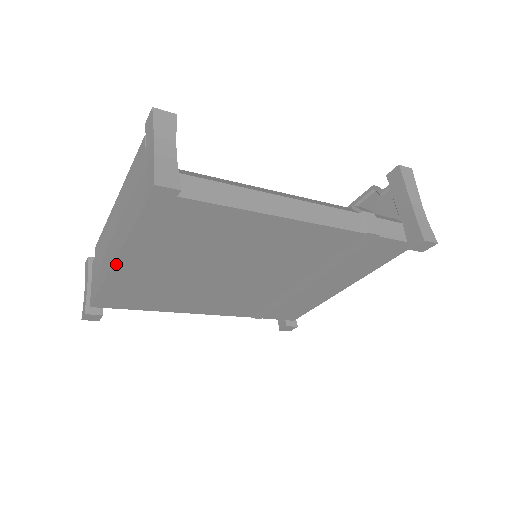
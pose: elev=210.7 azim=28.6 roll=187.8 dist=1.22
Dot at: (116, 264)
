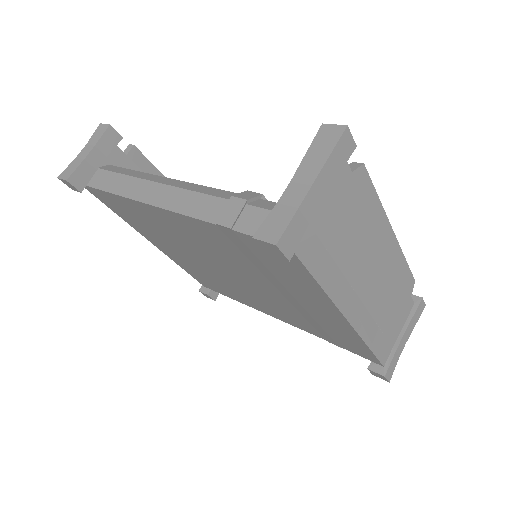
Dot at: (156, 246)
